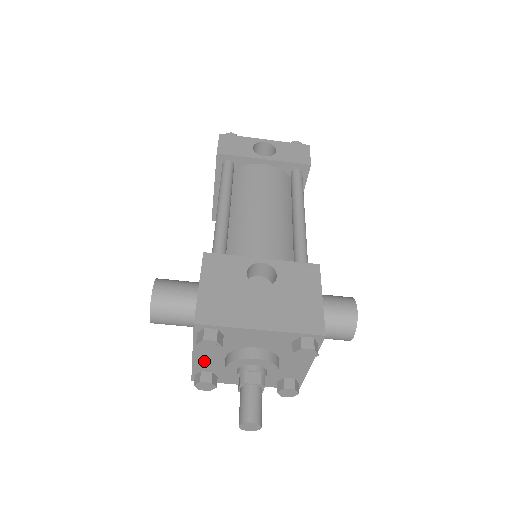
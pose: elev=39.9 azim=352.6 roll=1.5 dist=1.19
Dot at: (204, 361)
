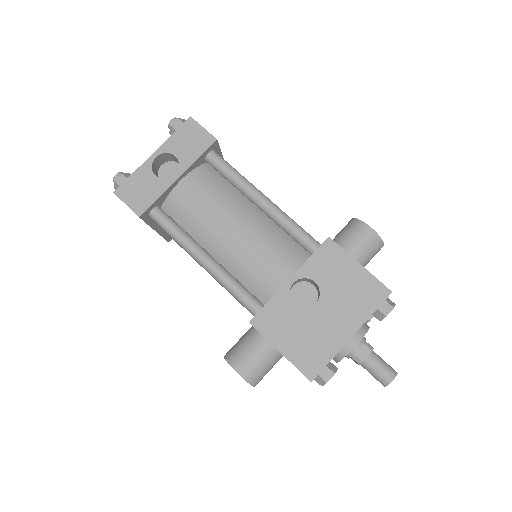
Dot at: occluded
